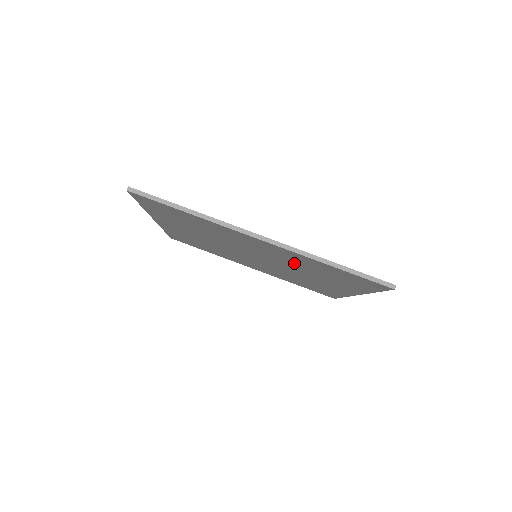
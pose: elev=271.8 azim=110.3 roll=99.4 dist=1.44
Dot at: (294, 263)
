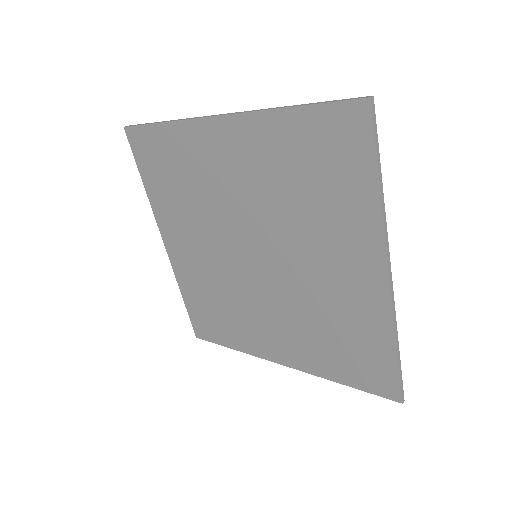
Dot at: (323, 306)
